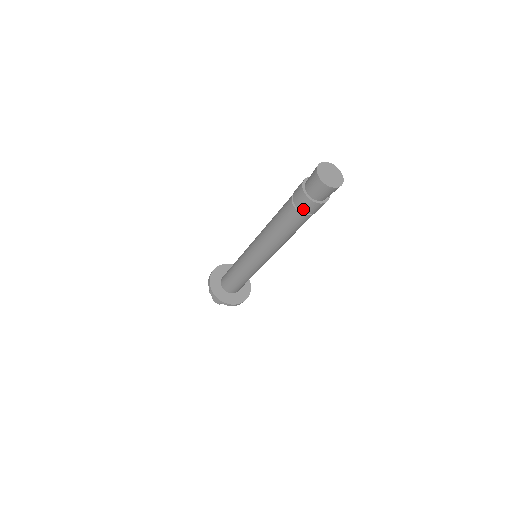
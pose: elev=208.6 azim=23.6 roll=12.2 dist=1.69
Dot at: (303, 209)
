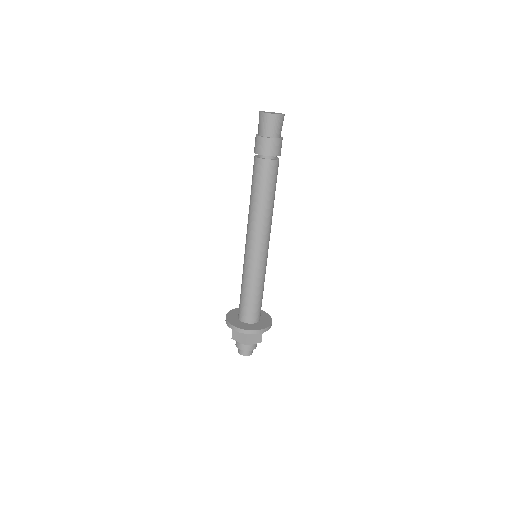
Dot at: (255, 150)
